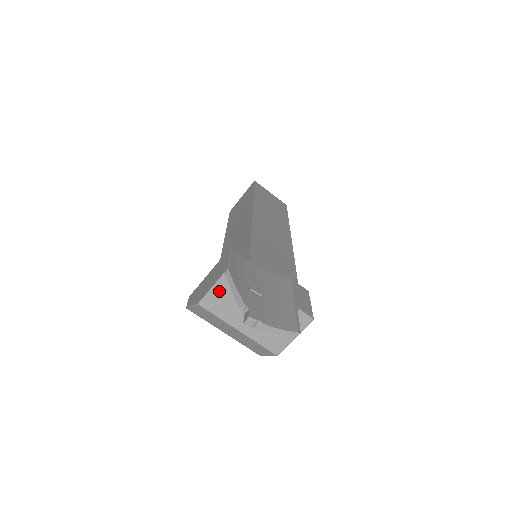
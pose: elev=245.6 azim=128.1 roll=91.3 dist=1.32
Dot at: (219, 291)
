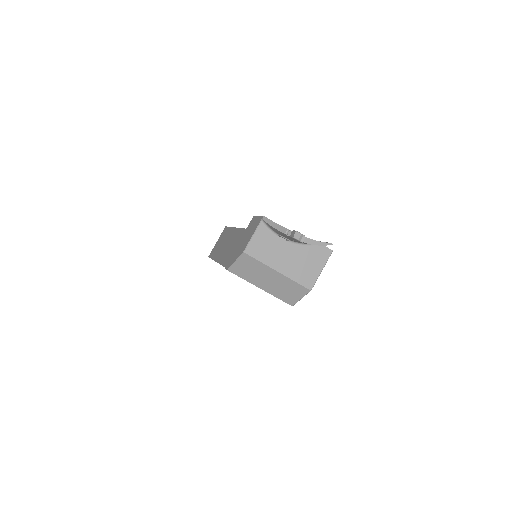
Dot at: (259, 237)
